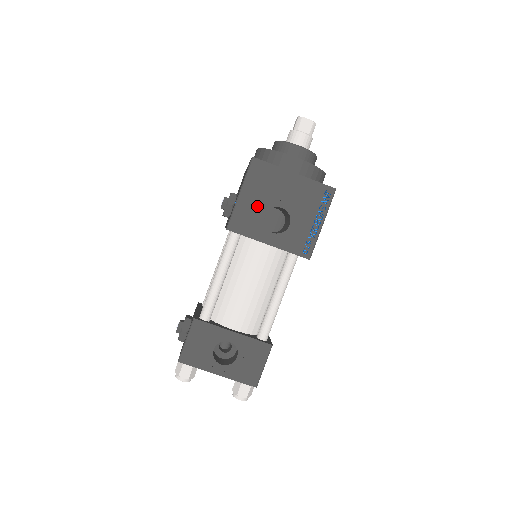
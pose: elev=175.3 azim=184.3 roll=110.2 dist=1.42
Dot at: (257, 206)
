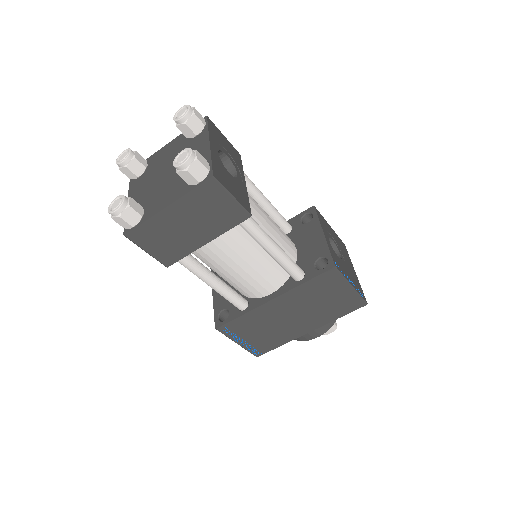
Dot at: (332, 235)
